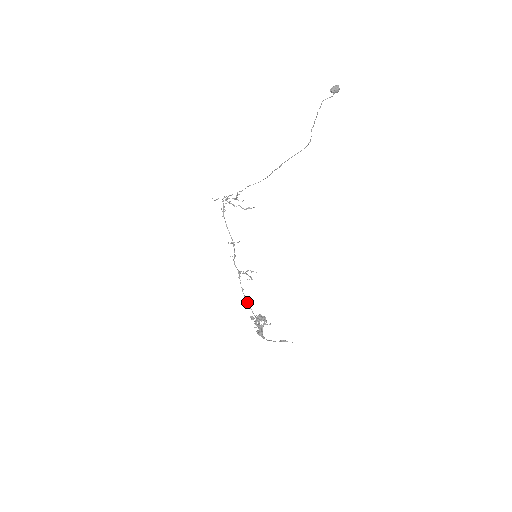
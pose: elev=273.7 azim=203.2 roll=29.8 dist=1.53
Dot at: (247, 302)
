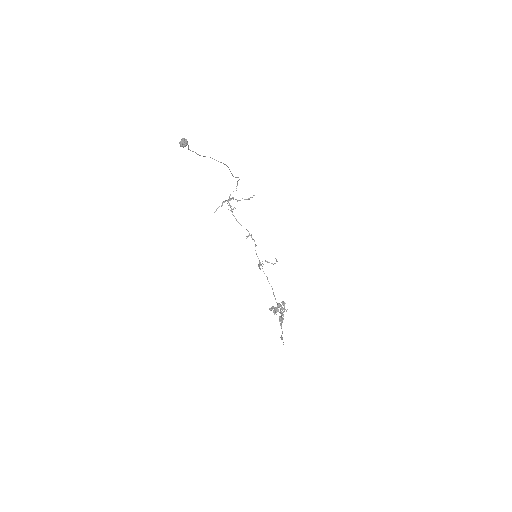
Dot at: occluded
